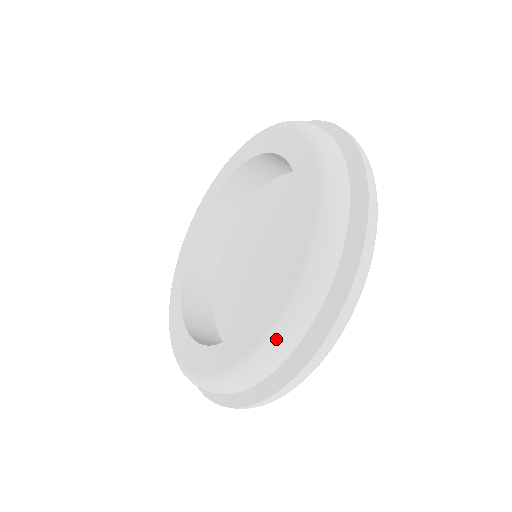
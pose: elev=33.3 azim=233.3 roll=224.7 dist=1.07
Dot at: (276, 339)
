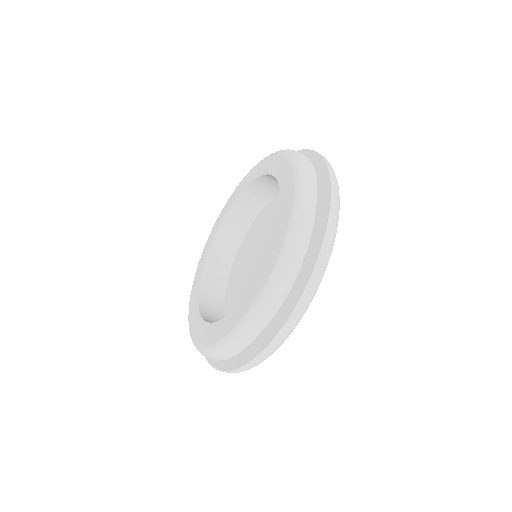
Dot at: (302, 190)
